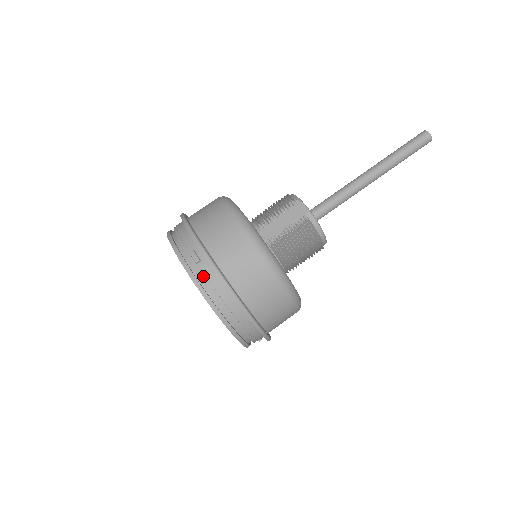
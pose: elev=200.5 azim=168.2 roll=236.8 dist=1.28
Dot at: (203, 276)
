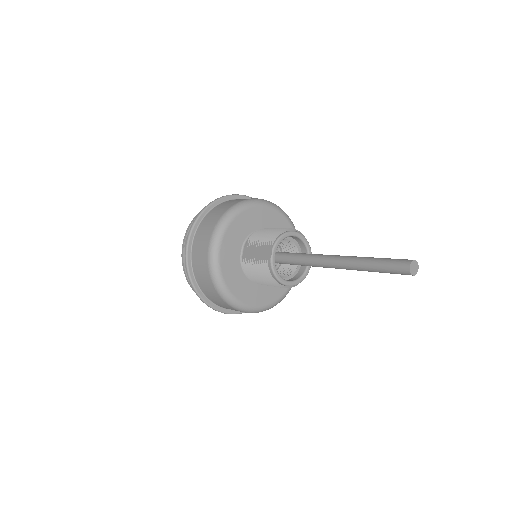
Dot at: occluded
